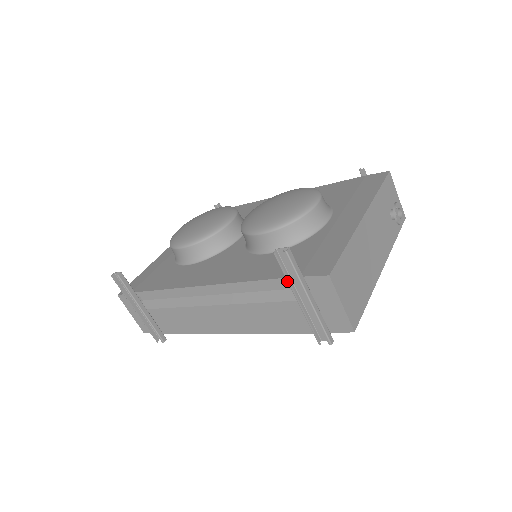
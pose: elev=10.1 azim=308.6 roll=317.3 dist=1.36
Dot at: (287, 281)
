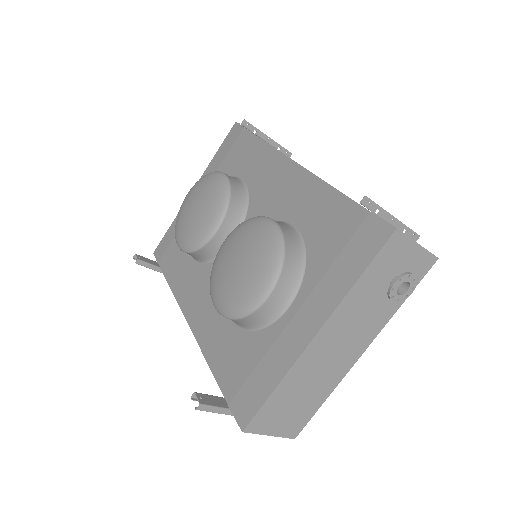
Dot at: occluded
